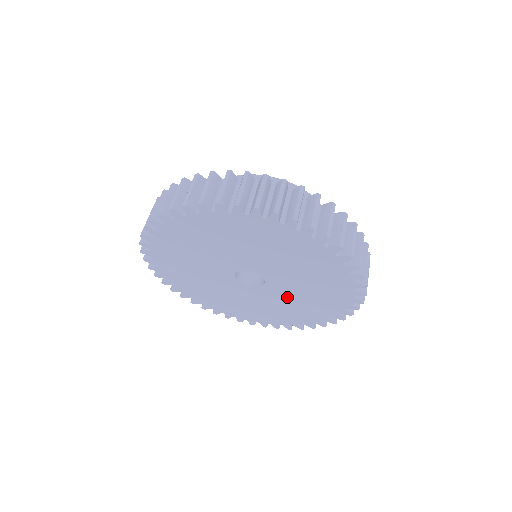
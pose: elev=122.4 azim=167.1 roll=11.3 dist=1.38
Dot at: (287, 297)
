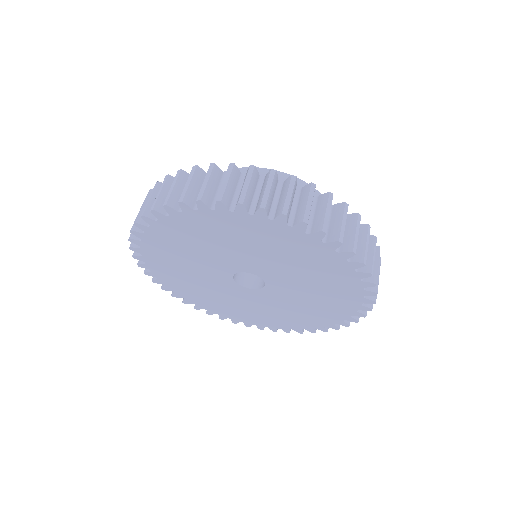
Dot at: (298, 288)
